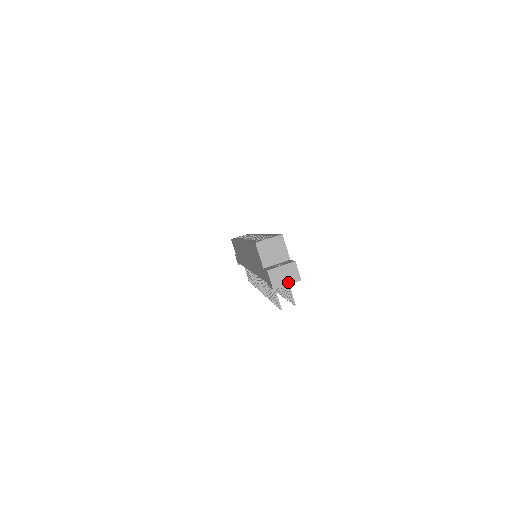
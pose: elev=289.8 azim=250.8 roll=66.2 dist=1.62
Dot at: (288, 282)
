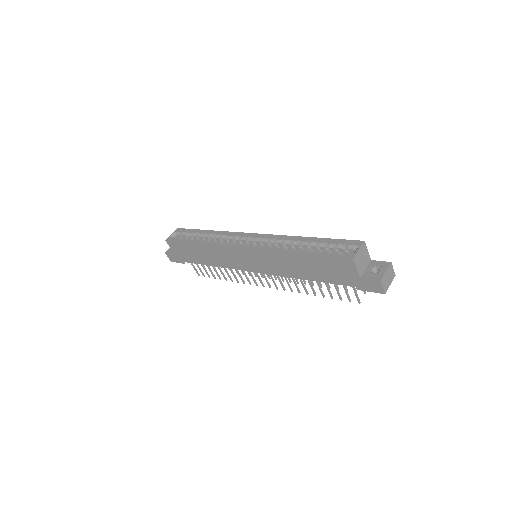
Dot at: (390, 282)
